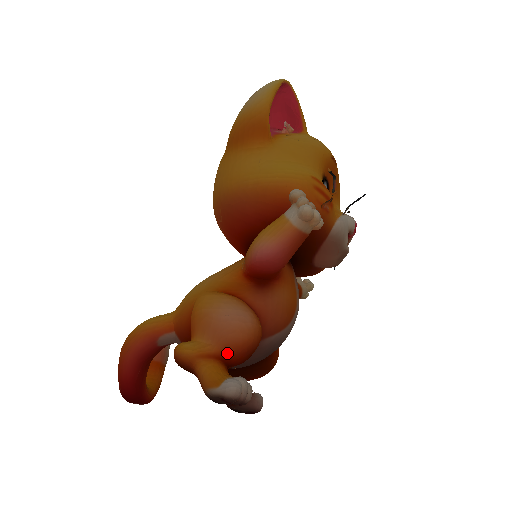
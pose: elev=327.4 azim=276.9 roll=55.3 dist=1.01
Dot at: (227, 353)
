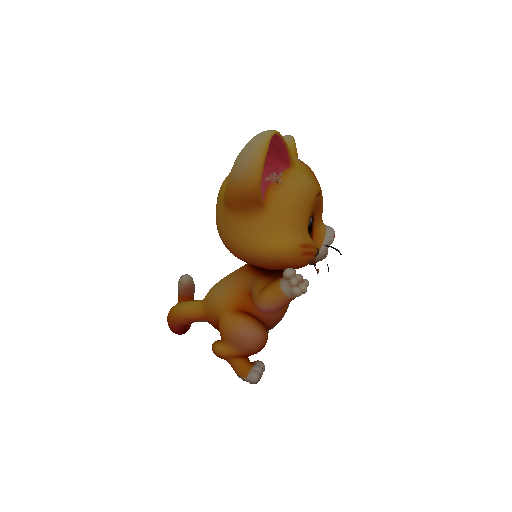
Dot at: (248, 354)
